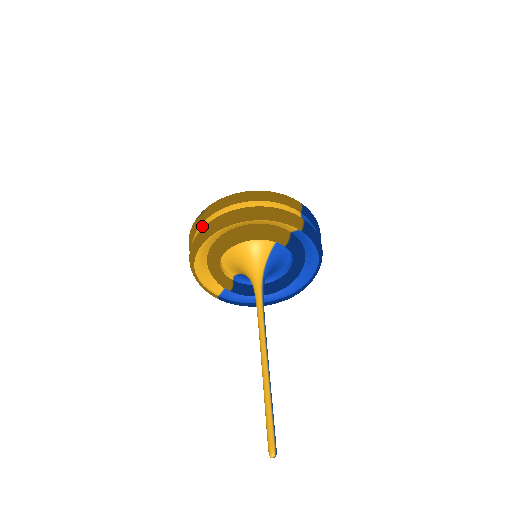
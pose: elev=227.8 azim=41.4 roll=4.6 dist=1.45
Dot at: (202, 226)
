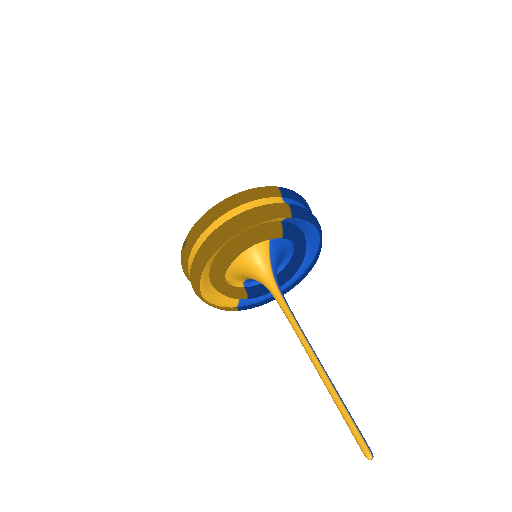
Dot at: (191, 257)
